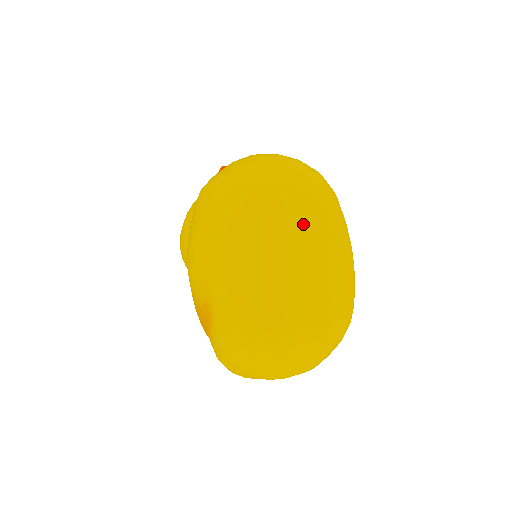
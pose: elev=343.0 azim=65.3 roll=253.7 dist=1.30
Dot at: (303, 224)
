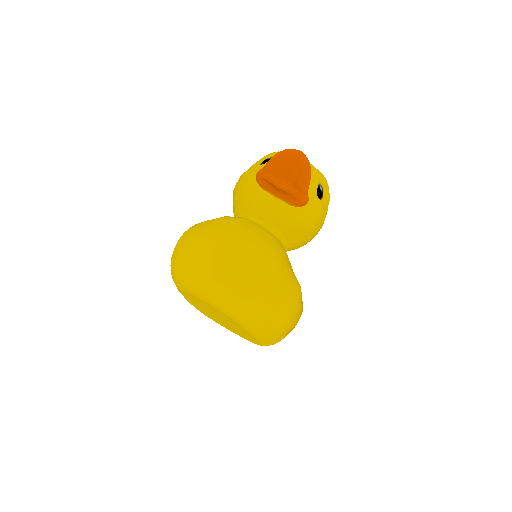
Dot at: (219, 313)
